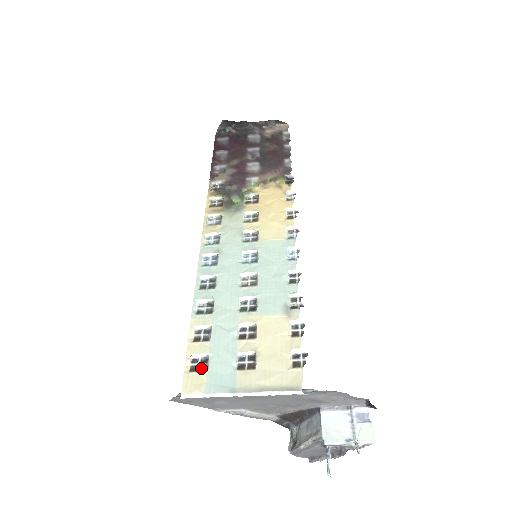
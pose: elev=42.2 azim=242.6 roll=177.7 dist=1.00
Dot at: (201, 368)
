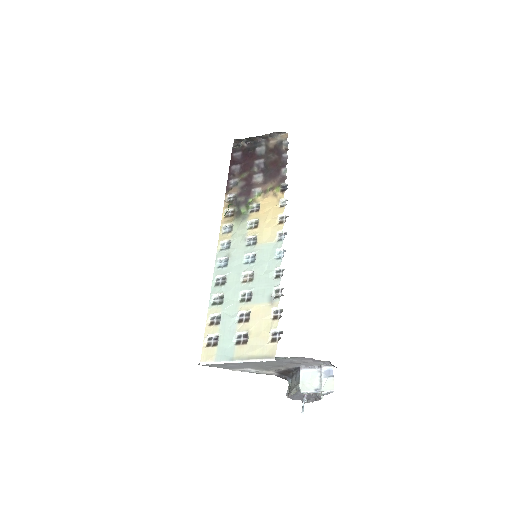
Dot at: (213, 344)
